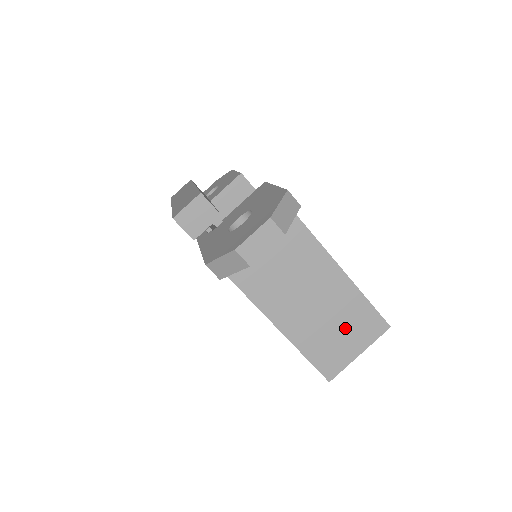
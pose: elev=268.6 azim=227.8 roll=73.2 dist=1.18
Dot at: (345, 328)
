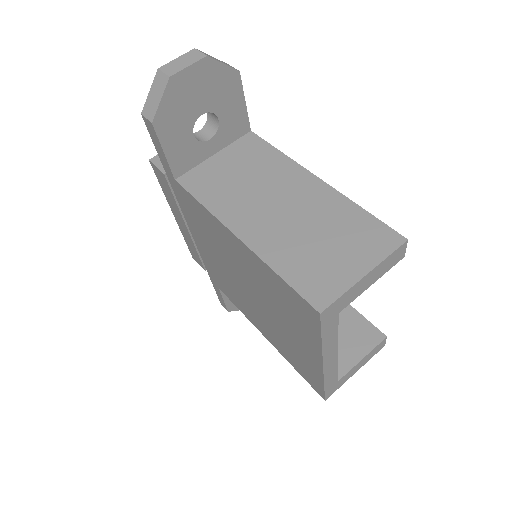
Dot at: (336, 241)
